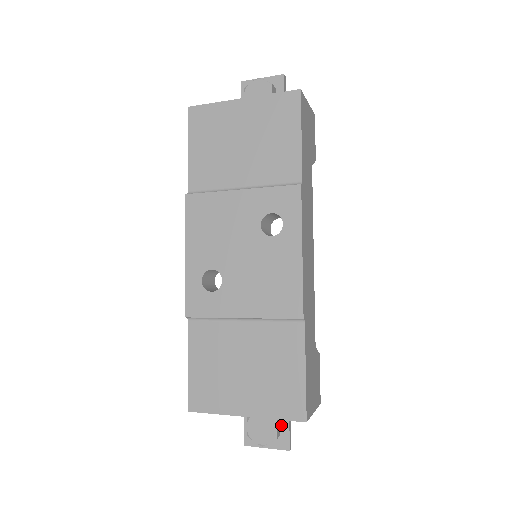
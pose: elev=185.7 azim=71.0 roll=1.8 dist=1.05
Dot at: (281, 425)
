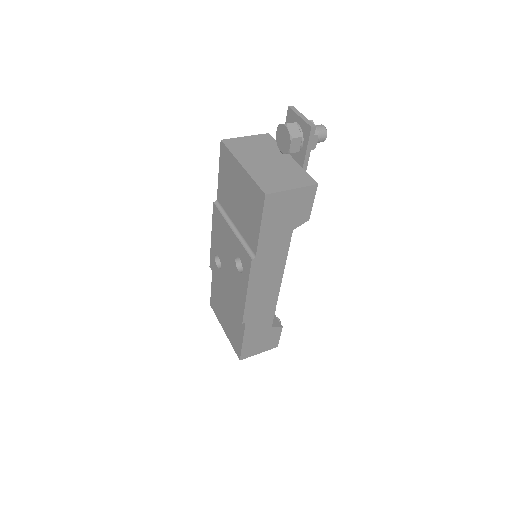
Dot at: occluded
